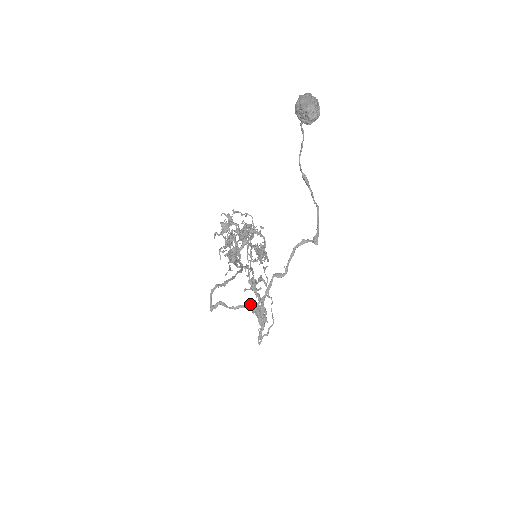
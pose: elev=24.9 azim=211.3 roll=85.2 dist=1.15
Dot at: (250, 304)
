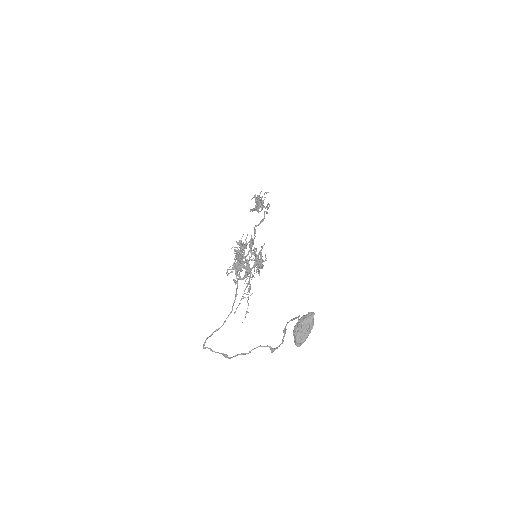
Dot at: (224, 355)
